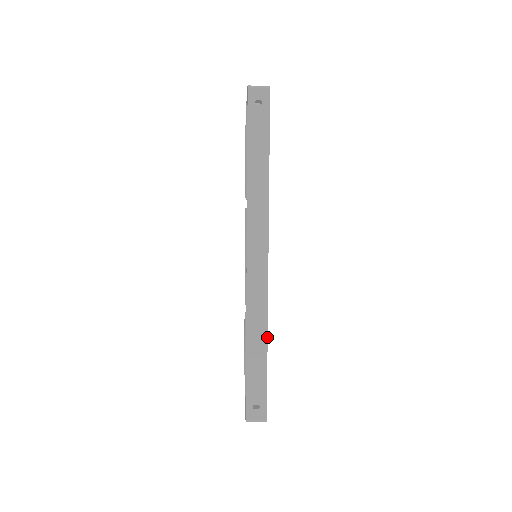
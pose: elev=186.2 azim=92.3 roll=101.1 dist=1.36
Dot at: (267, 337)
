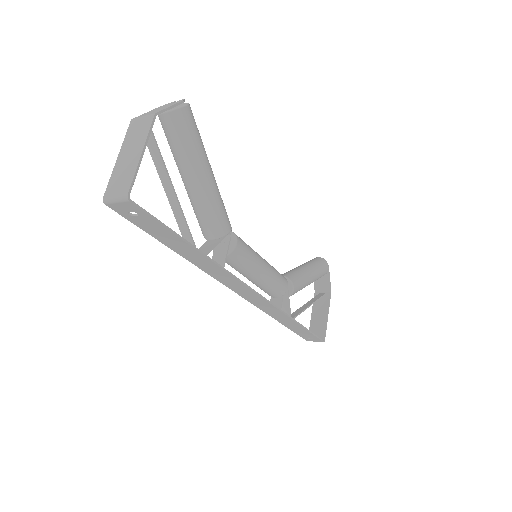
Dot at: (294, 321)
